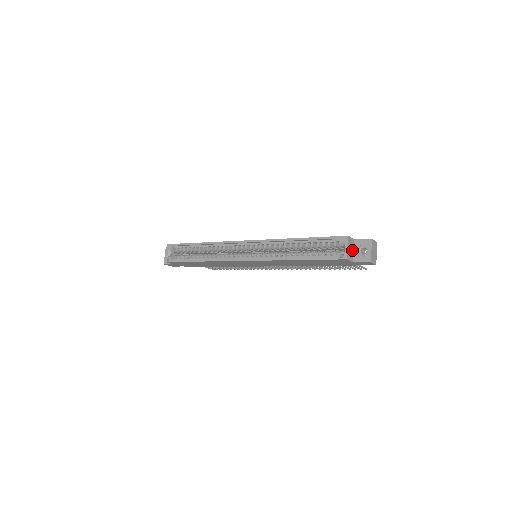
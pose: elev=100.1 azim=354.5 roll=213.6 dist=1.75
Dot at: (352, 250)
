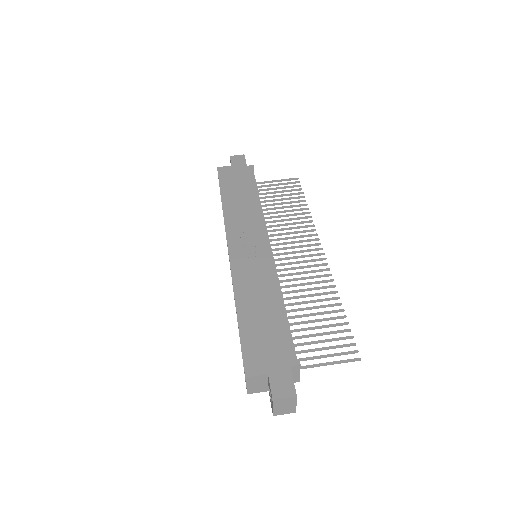
Dot at: (264, 383)
